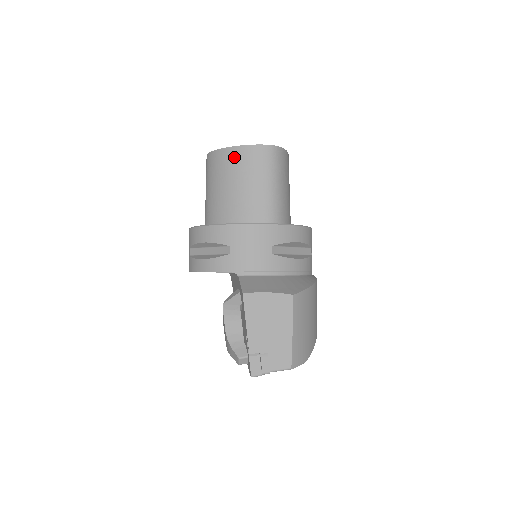
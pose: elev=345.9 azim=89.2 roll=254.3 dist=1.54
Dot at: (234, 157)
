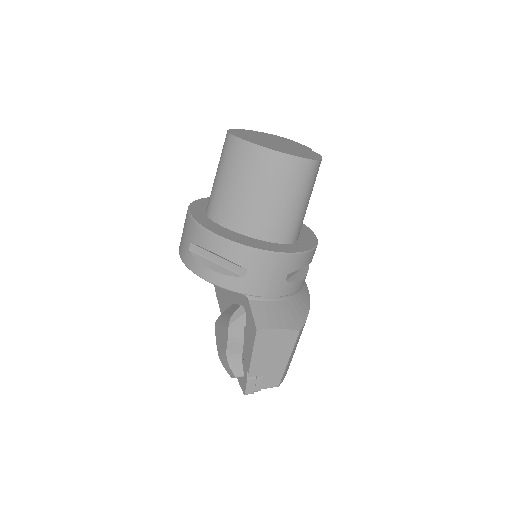
Dot at: (270, 163)
